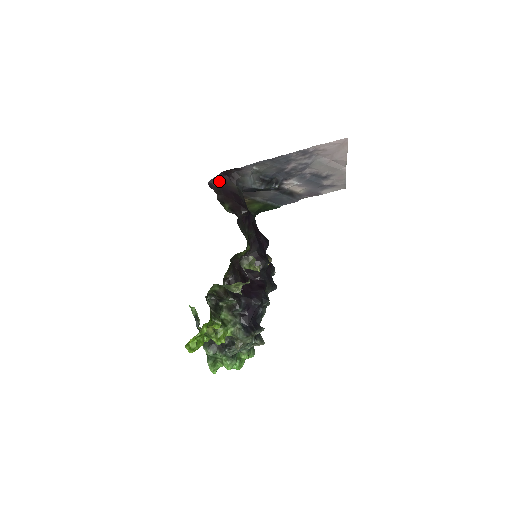
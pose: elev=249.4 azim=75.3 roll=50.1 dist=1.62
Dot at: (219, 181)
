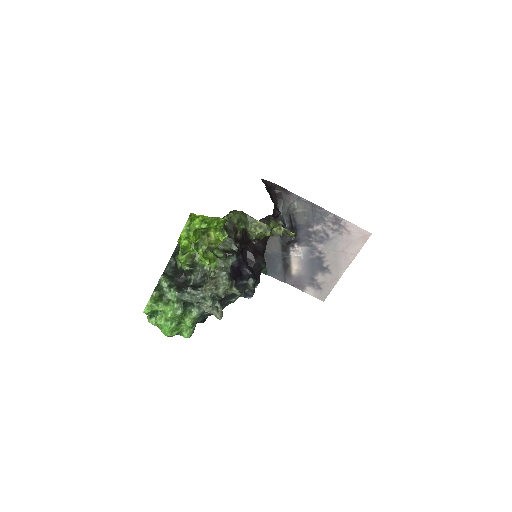
Dot at: (269, 186)
